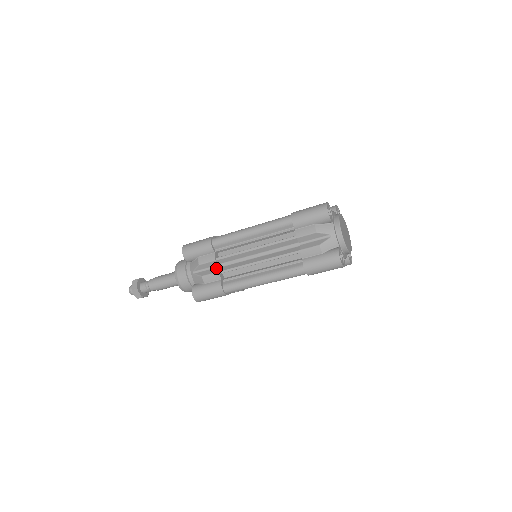
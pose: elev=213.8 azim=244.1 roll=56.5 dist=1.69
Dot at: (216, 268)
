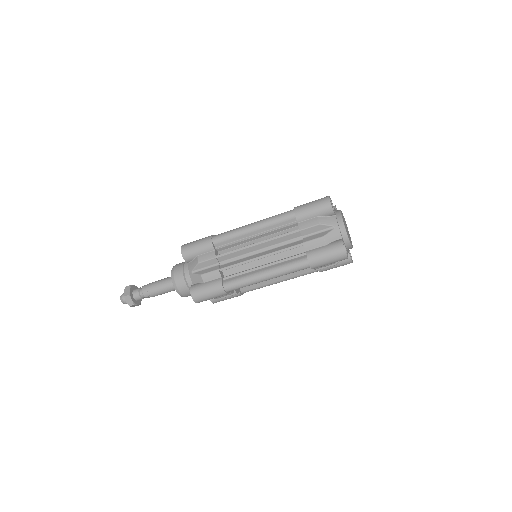
Dot at: (216, 266)
